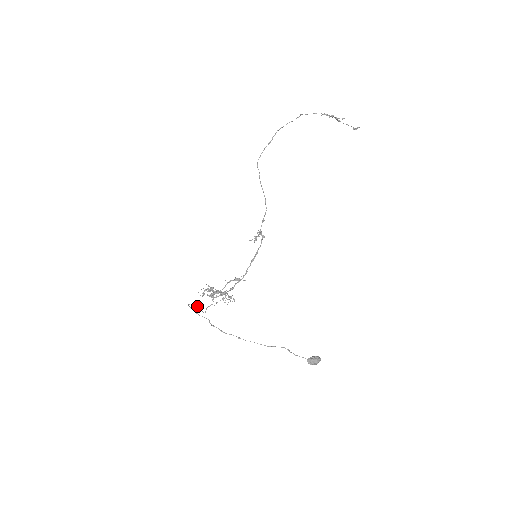
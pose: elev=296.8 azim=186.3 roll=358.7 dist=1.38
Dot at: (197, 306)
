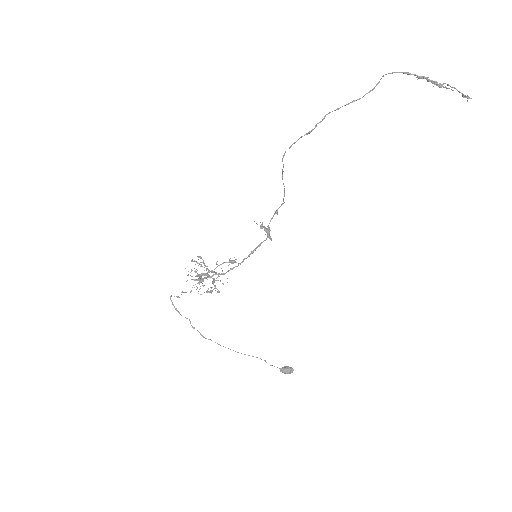
Dot at: (181, 292)
